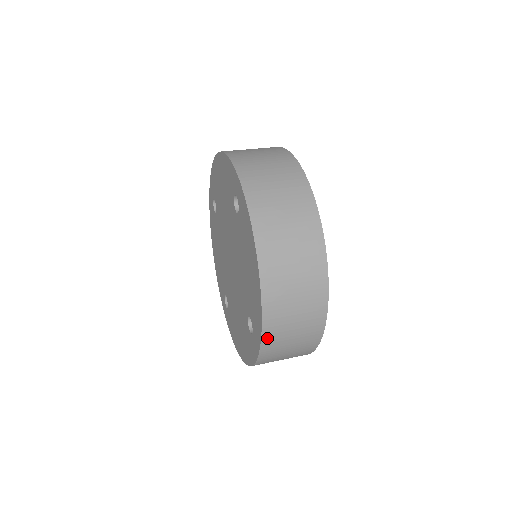
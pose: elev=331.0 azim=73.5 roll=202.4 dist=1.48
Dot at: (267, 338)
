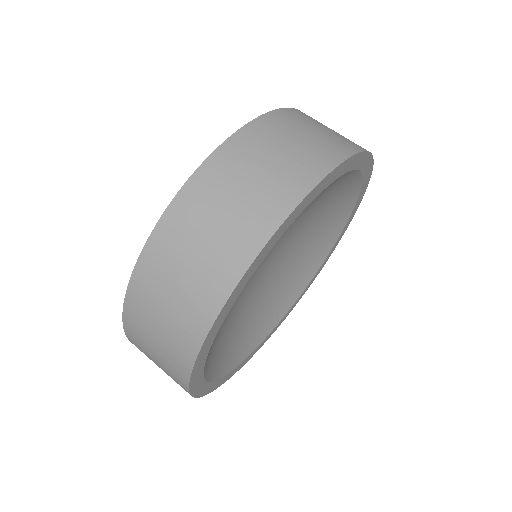
Dot at: (130, 311)
